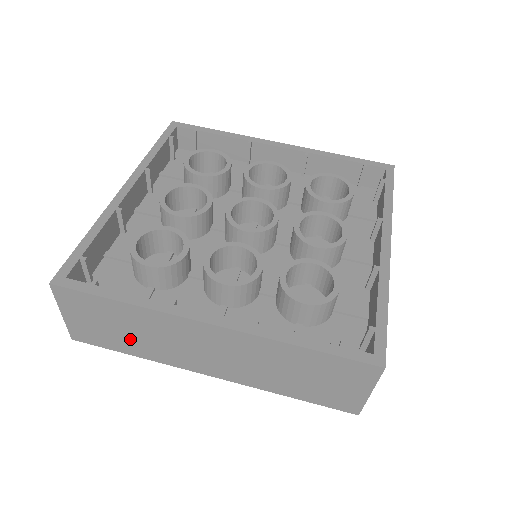
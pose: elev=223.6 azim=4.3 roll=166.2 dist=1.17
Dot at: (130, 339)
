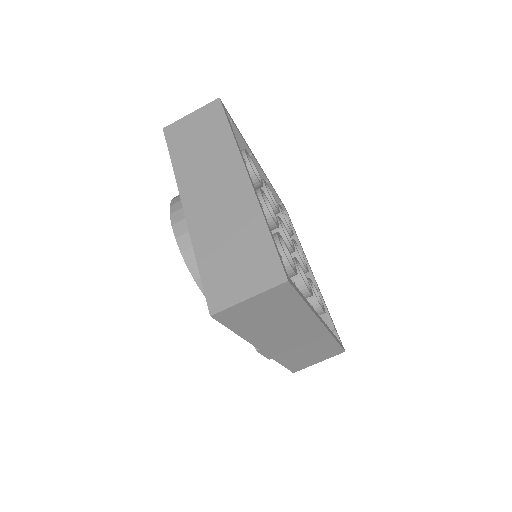
Dot at: (260, 324)
